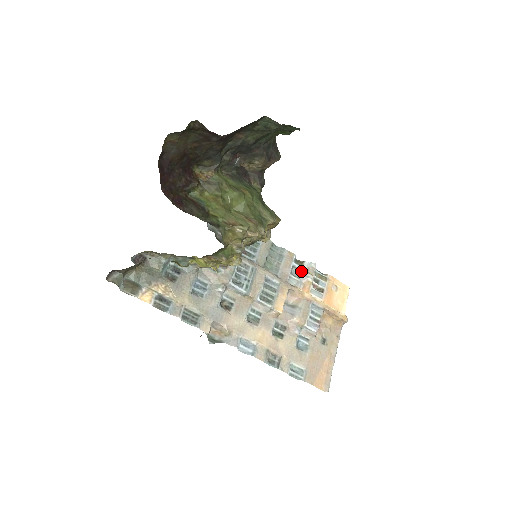
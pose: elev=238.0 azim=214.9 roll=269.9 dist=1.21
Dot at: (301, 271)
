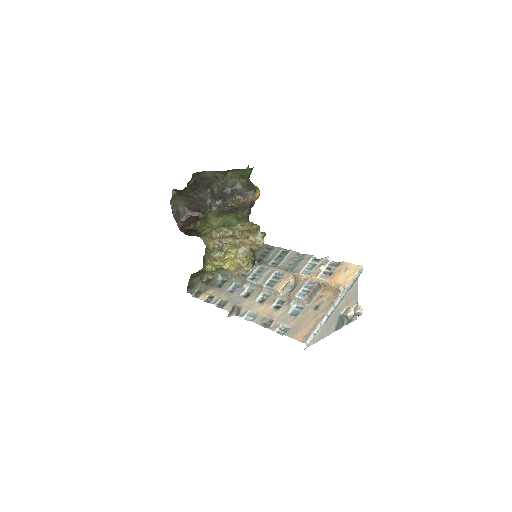
Dot at: (316, 265)
